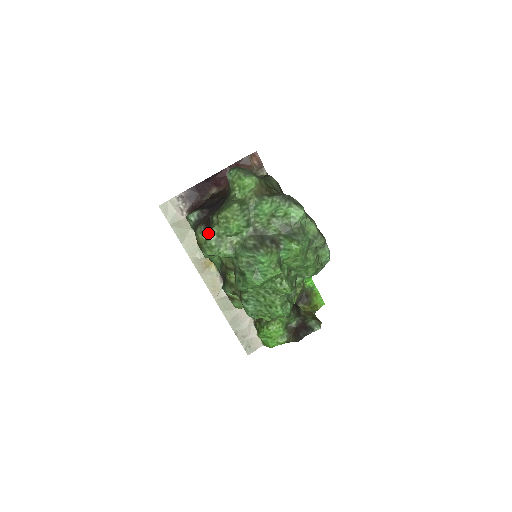
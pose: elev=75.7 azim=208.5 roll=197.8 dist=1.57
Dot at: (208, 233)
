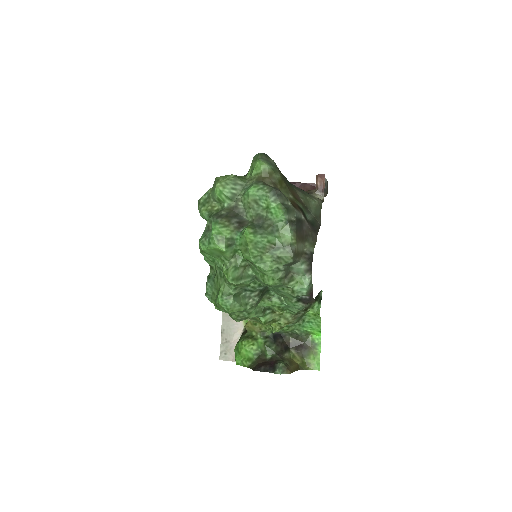
Dot at: occluded
